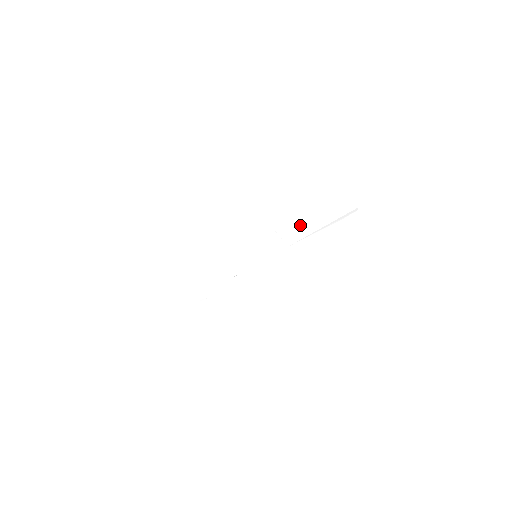
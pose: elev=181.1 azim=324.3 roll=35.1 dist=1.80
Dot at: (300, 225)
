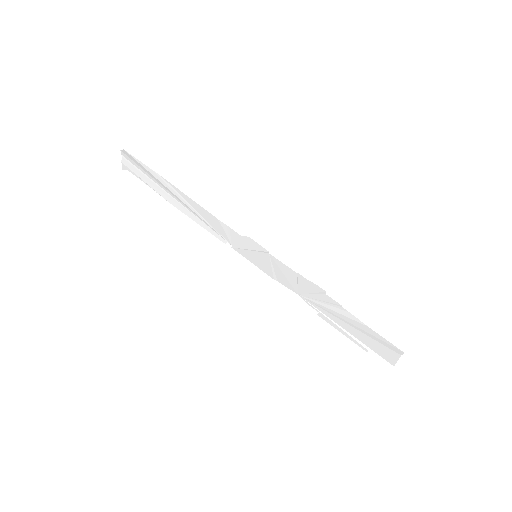
Dot at: (328, 306)
